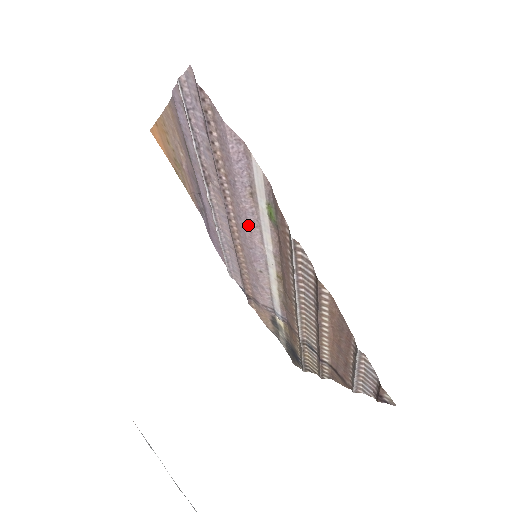
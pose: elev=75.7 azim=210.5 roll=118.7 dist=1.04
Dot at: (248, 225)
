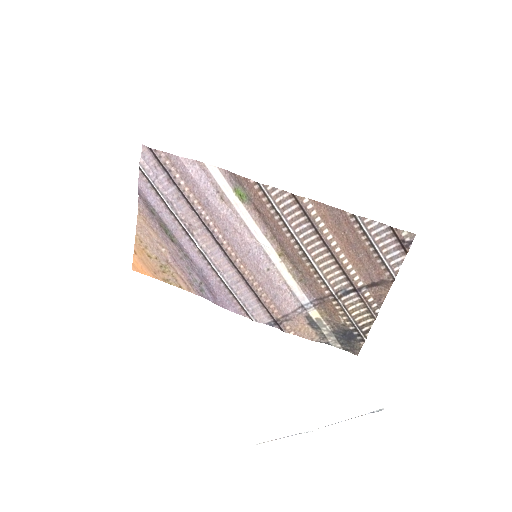
Dot at: (234, 229)
